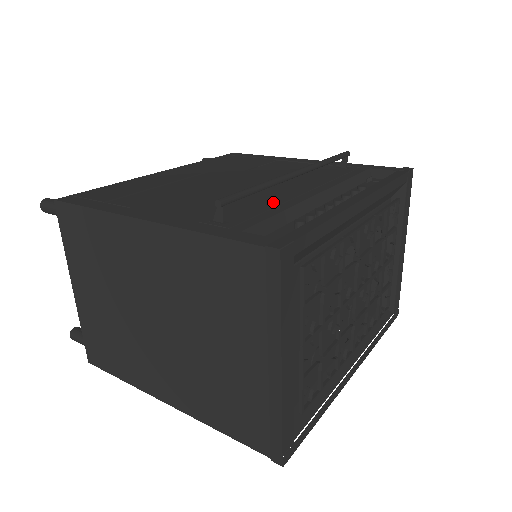
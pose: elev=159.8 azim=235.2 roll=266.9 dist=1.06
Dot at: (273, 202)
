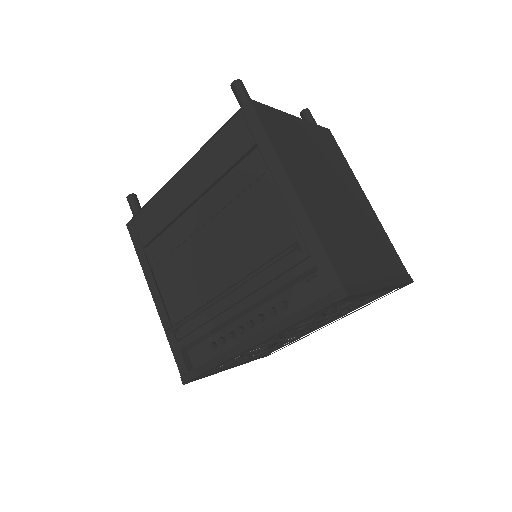
Dot at: (208, 313)
